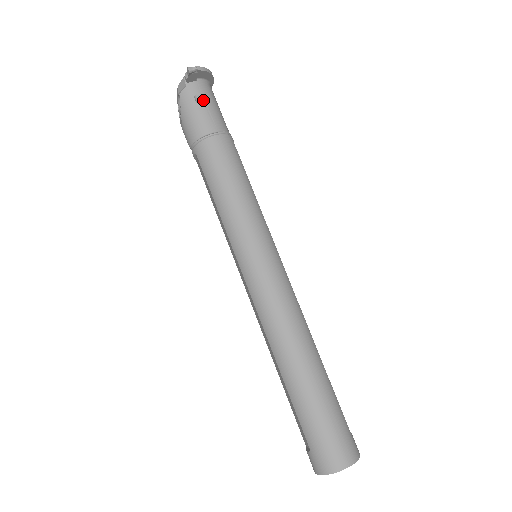
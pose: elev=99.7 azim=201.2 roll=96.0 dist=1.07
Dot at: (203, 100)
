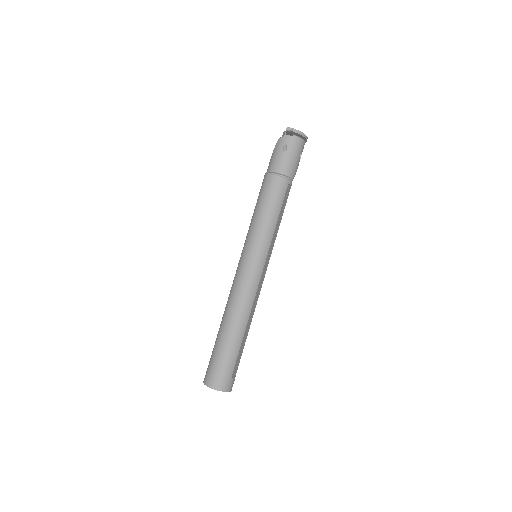
Dot at: (287, 150)
